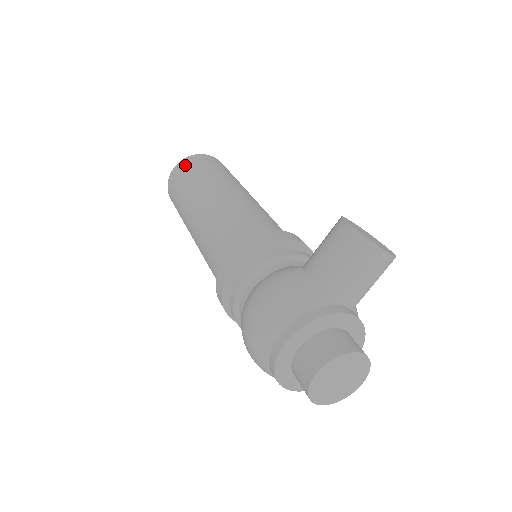
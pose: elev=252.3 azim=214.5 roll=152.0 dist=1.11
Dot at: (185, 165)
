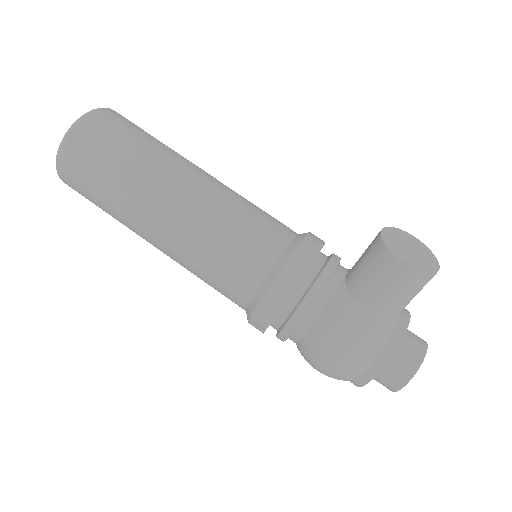
Dot at: (79, 152)
